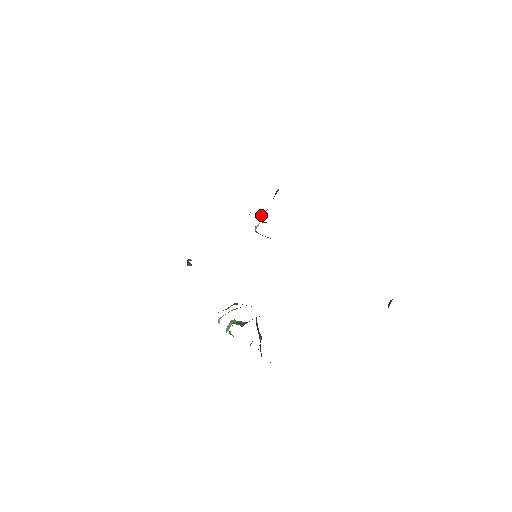
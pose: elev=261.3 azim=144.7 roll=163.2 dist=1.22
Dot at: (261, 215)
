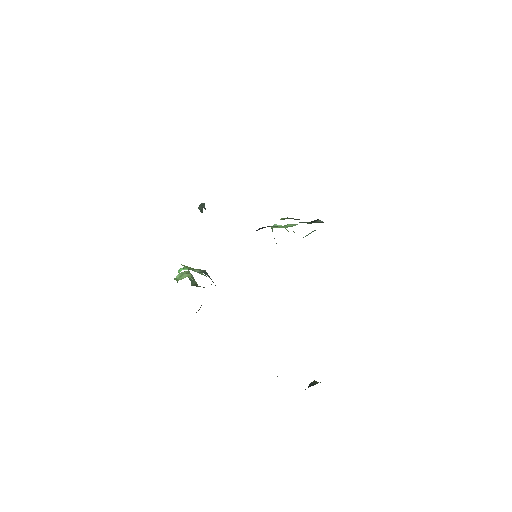
Dot at: (289, 224)
